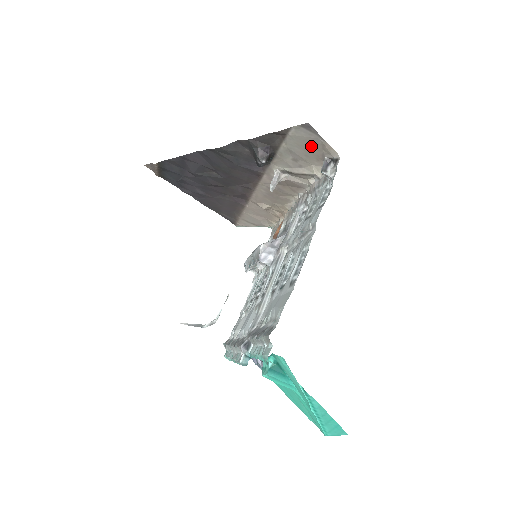
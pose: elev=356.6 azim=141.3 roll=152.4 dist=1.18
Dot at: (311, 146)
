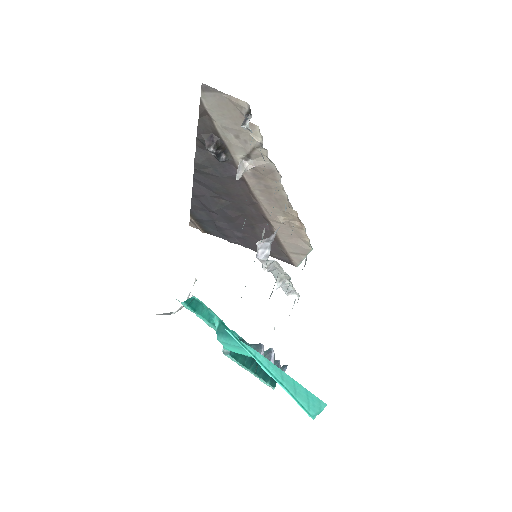
Dot at: (227, 109)
